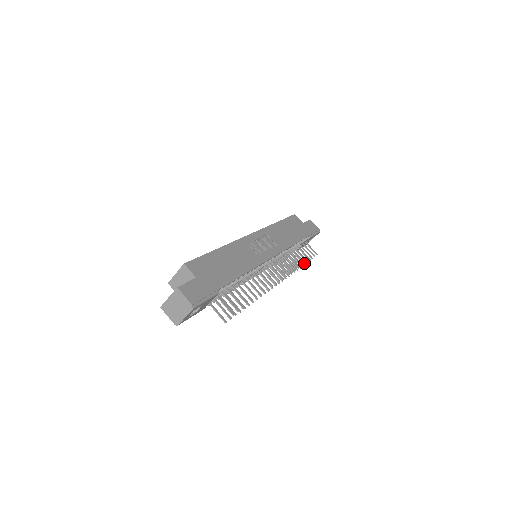
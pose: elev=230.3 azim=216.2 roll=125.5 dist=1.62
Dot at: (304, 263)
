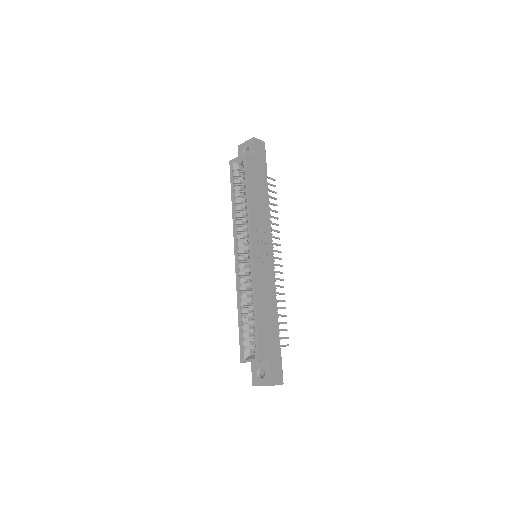
Dot at: (277, 212)
